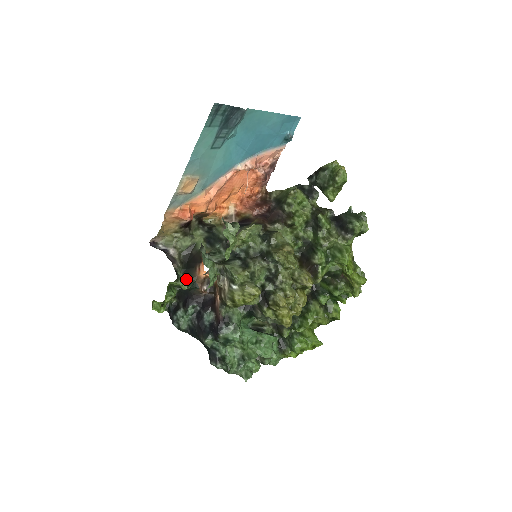
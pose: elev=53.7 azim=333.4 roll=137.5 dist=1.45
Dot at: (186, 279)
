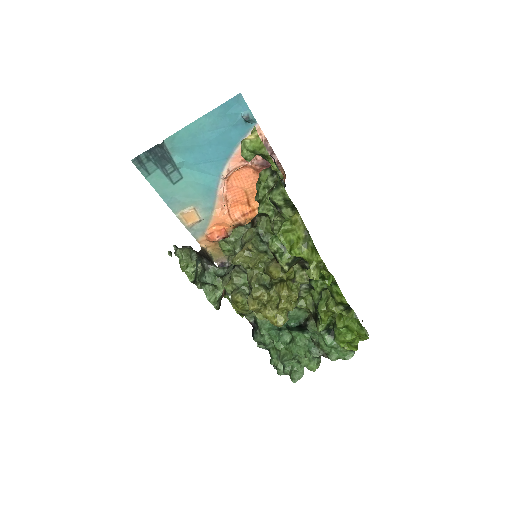
Dot at: occluded
